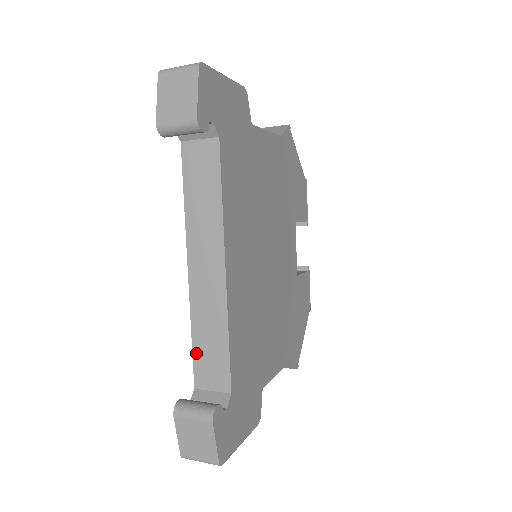
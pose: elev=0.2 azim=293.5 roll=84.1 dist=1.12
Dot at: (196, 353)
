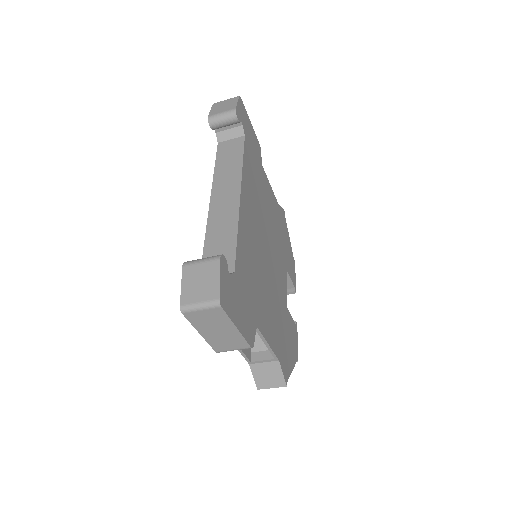
Dot at: (206, 252)
